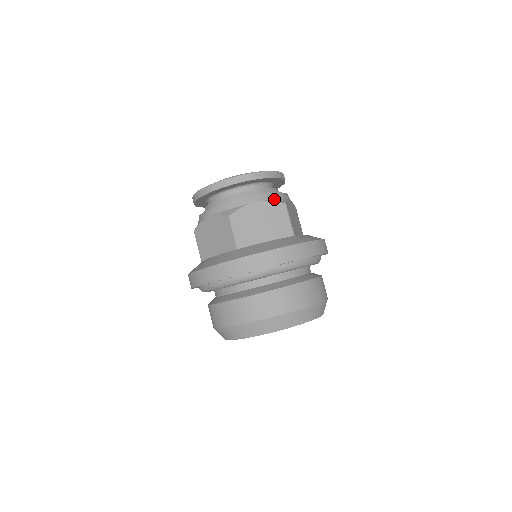
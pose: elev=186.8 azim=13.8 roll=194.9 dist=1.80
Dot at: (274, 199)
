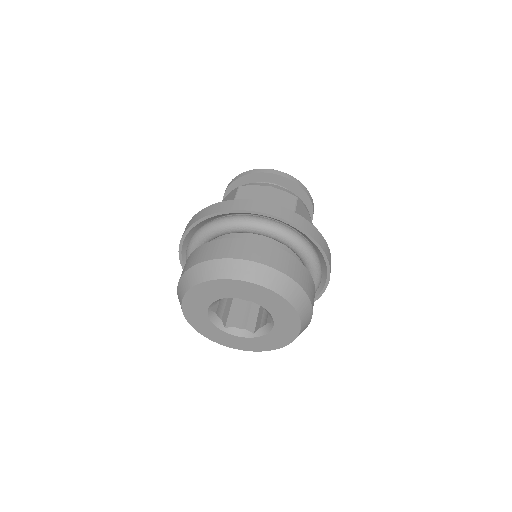
Dot at: occluded
